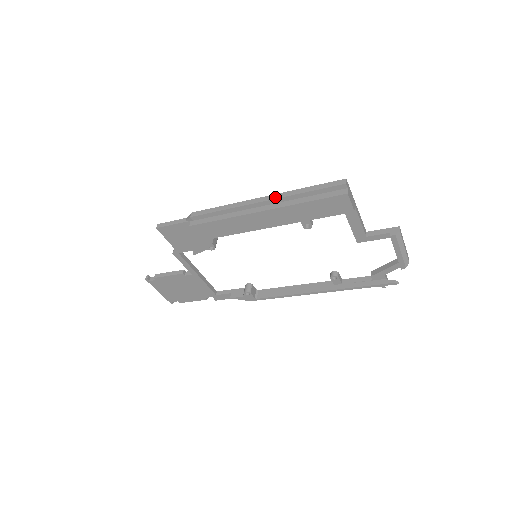
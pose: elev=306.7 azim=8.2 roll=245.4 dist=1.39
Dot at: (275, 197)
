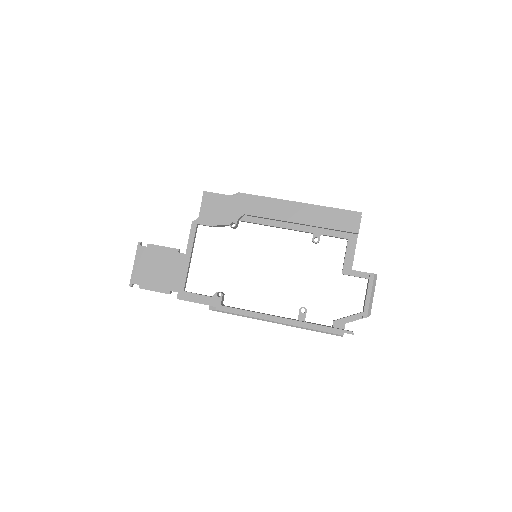
Dot at: (309, 204)
